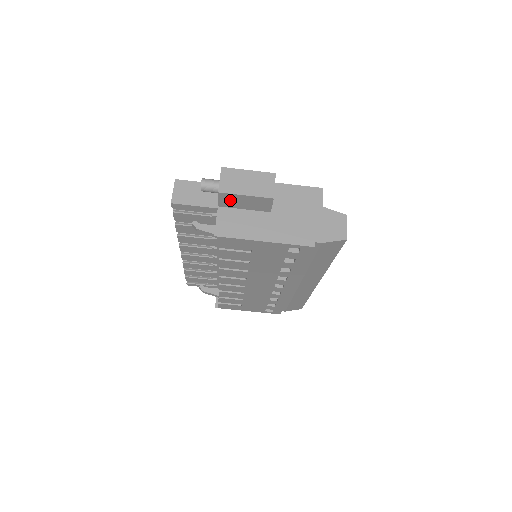
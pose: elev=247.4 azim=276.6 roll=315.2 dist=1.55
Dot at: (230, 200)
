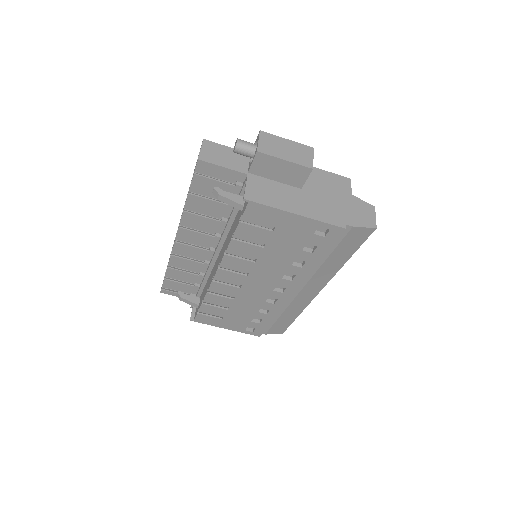
Dot at: (265, 165)
